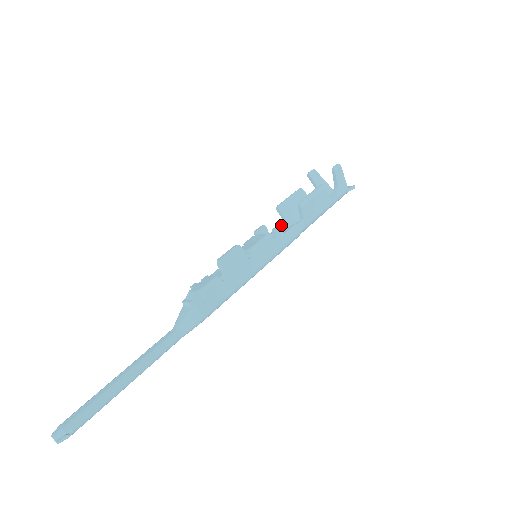
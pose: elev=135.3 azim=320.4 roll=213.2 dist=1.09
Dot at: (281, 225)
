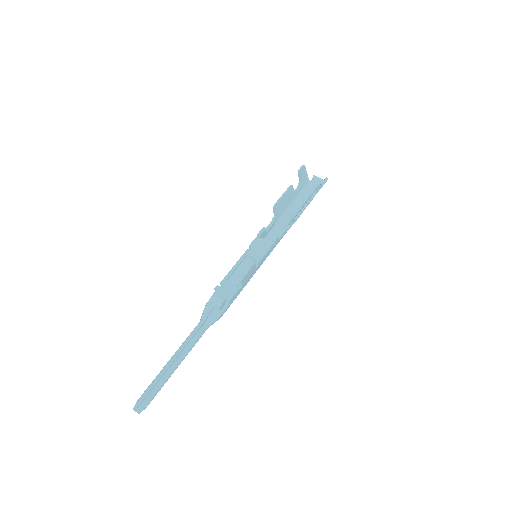
Dot at: (273, 222)
